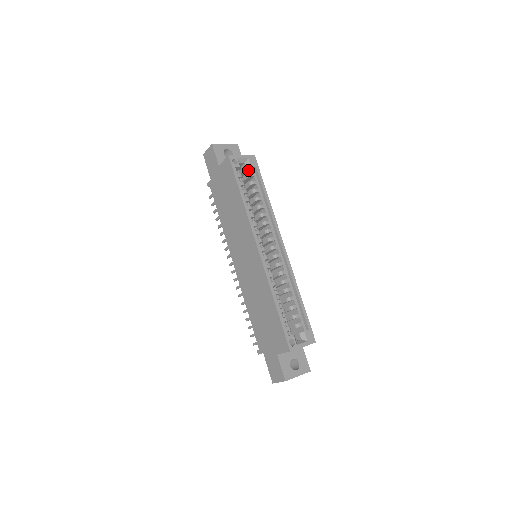
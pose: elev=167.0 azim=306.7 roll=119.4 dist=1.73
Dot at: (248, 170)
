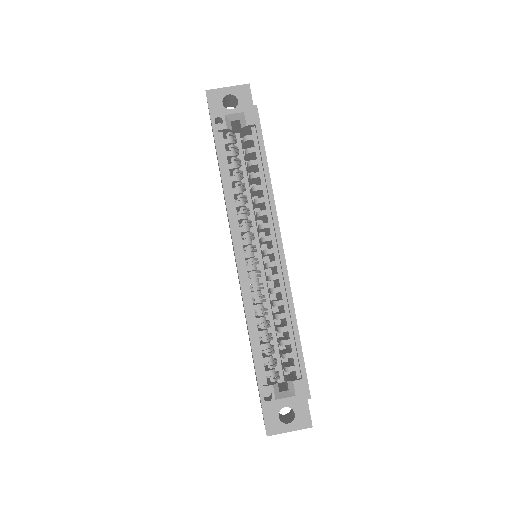
Dot at: (248, 129)
